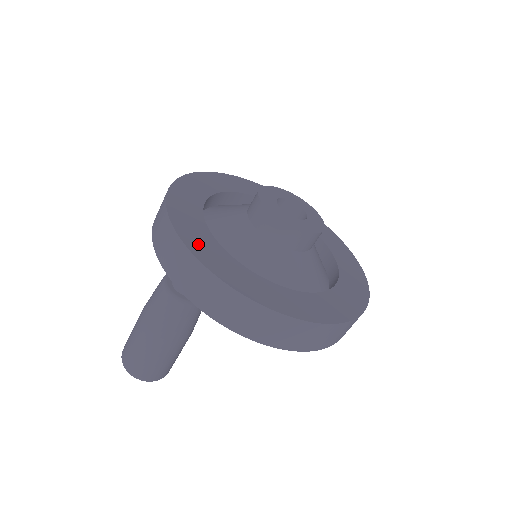
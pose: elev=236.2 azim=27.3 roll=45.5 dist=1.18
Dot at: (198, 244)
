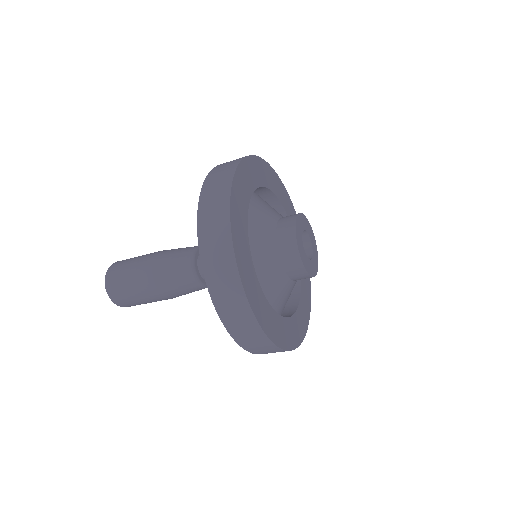
Dot at: (241, 251)
